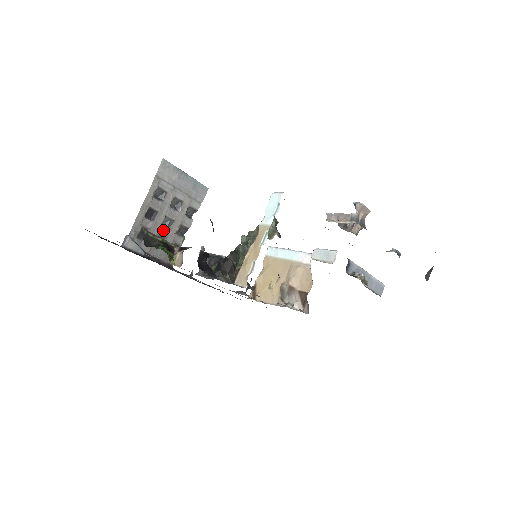
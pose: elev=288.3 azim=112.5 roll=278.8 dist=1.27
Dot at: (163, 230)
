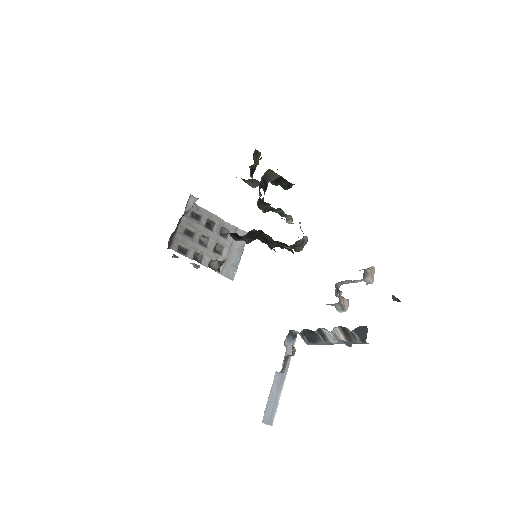
Dot at: (198, 237)
